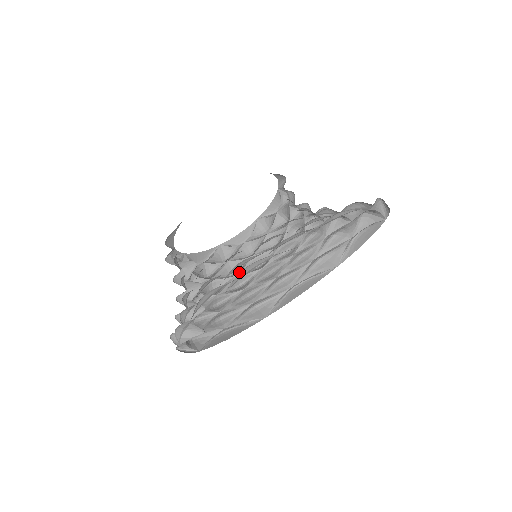
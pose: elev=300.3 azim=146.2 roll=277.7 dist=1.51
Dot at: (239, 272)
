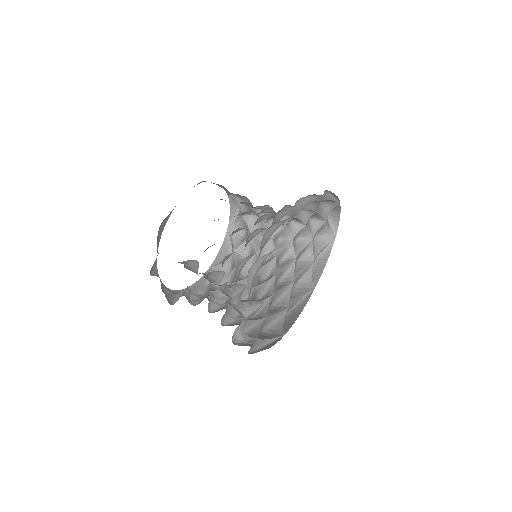
Dot at: occluded
